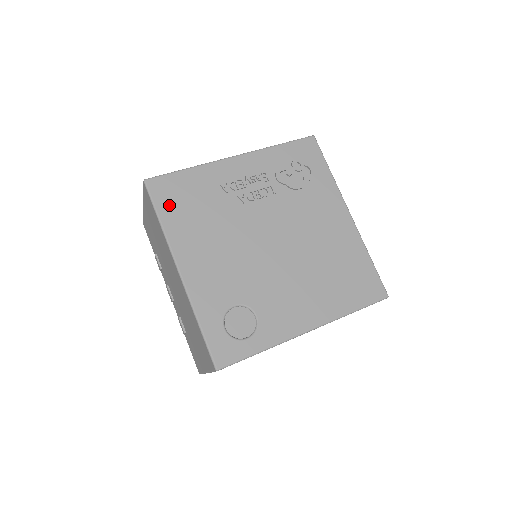
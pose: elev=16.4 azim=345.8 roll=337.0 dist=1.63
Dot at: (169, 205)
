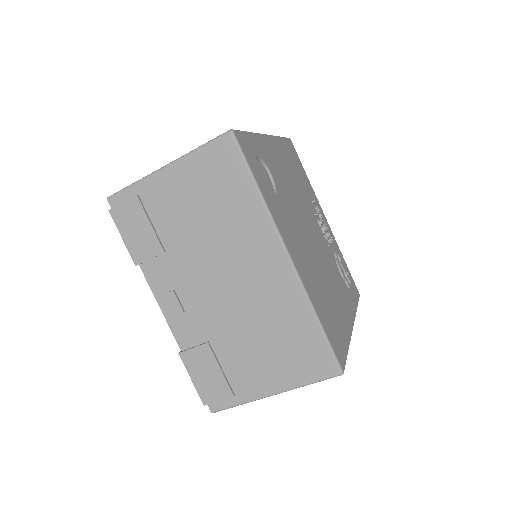
Dot at: (290, 149)
